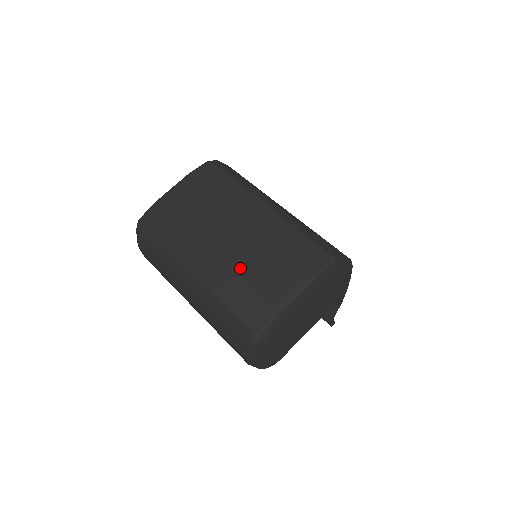
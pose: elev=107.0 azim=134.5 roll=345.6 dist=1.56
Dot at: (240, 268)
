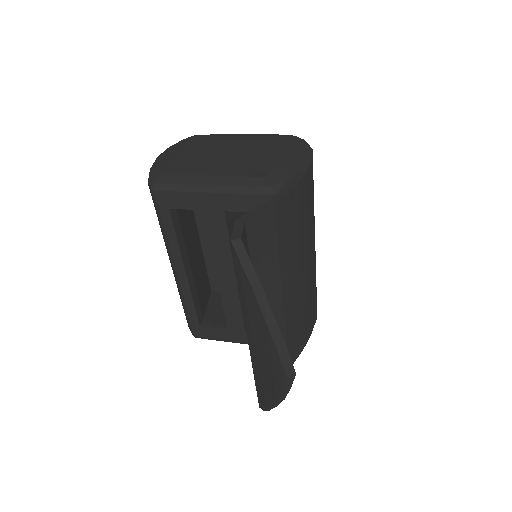
Dot at: occluded
